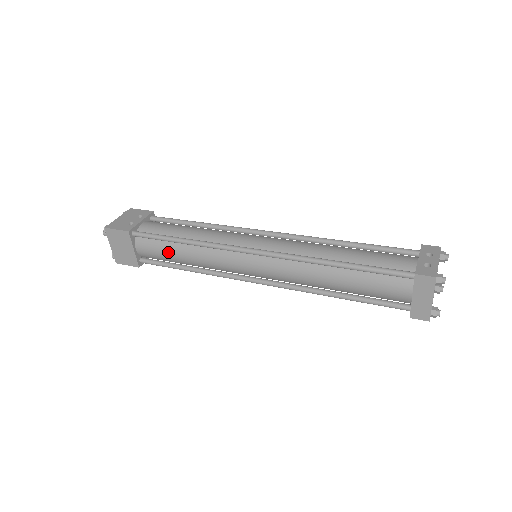
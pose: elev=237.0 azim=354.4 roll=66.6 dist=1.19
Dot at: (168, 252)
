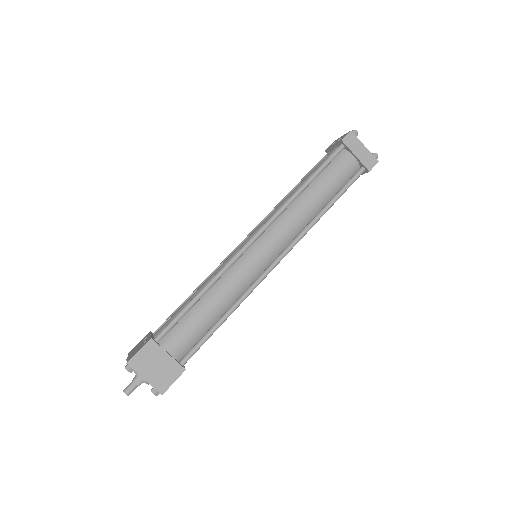
Dot at: (197, 320)
